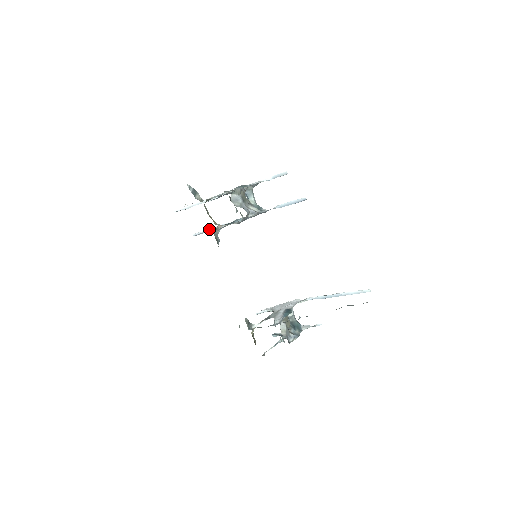
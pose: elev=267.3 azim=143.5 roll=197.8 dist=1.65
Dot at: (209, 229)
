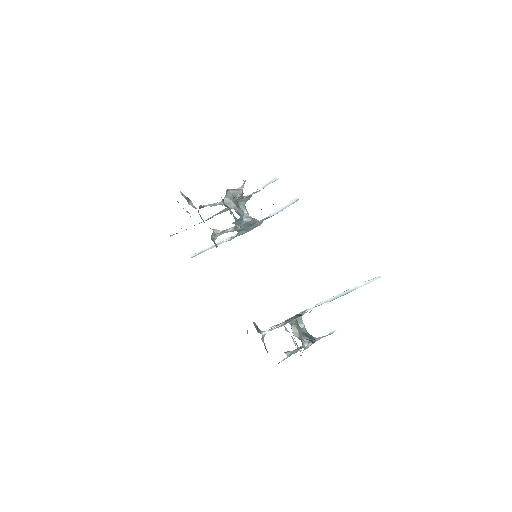
Dot at: (206, 249)
